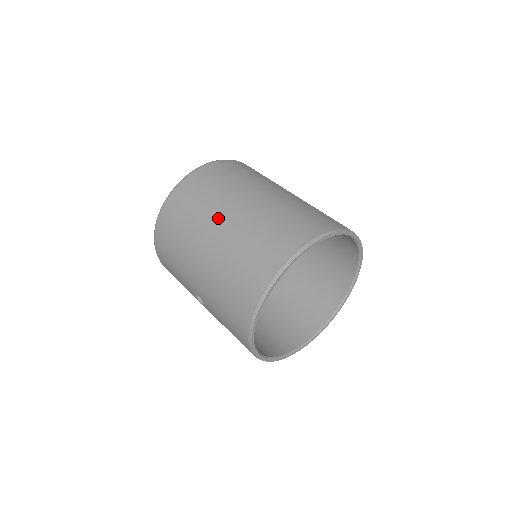
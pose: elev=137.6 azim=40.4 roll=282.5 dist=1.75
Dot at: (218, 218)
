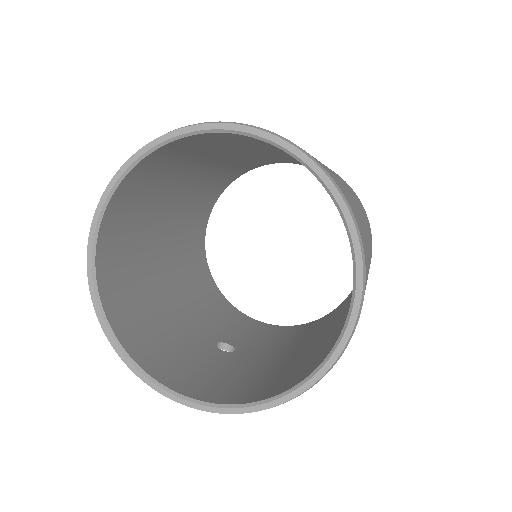
Dot at: occluded
